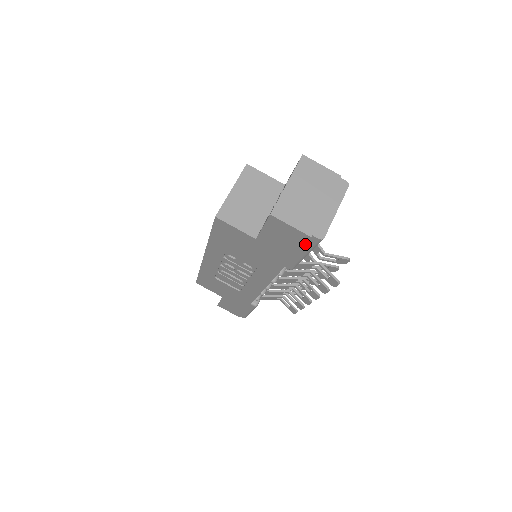
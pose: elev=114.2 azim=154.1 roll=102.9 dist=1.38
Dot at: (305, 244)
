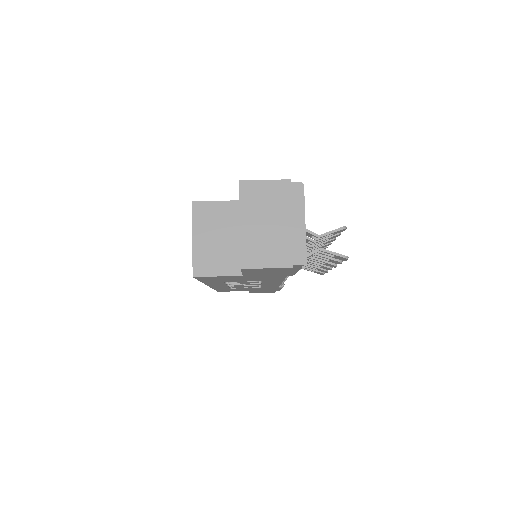
Dot at: occluded
